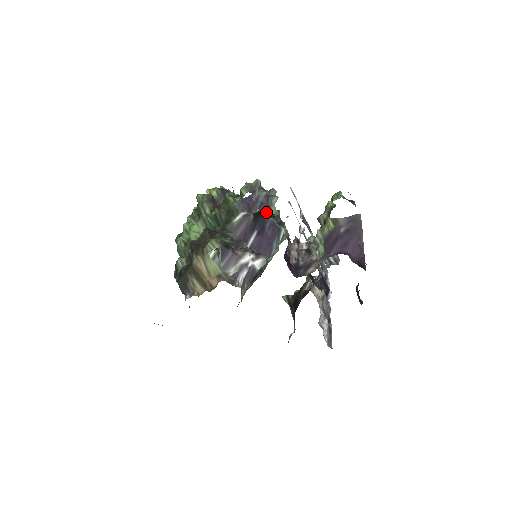
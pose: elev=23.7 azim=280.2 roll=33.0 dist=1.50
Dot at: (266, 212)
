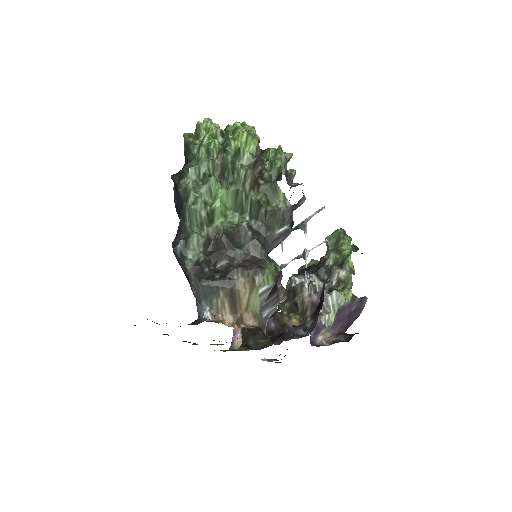
Dot at: occluded
